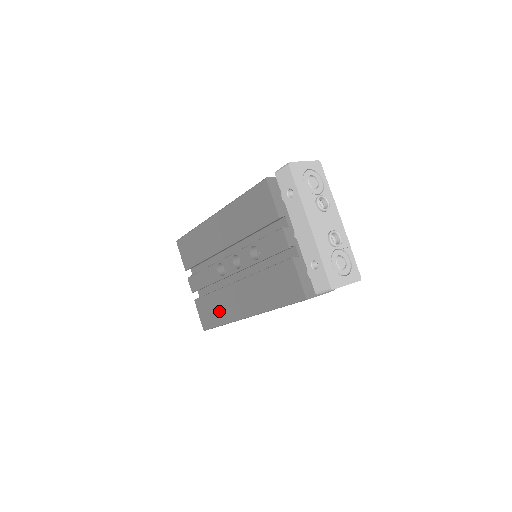
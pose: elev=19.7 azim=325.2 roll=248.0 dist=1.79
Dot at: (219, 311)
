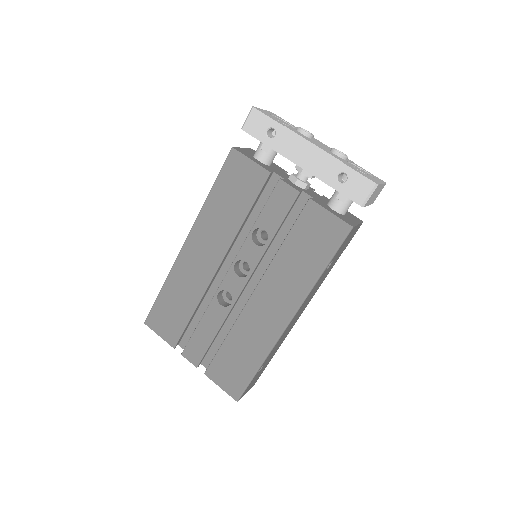
Dot at: (247, 353)
